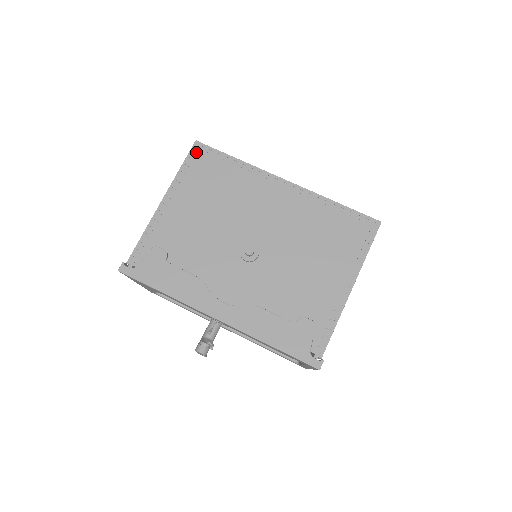
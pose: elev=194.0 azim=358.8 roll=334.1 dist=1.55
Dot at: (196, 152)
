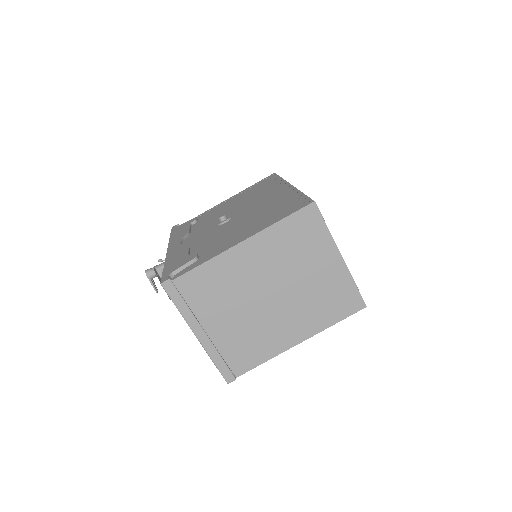
Dot at: occluded
